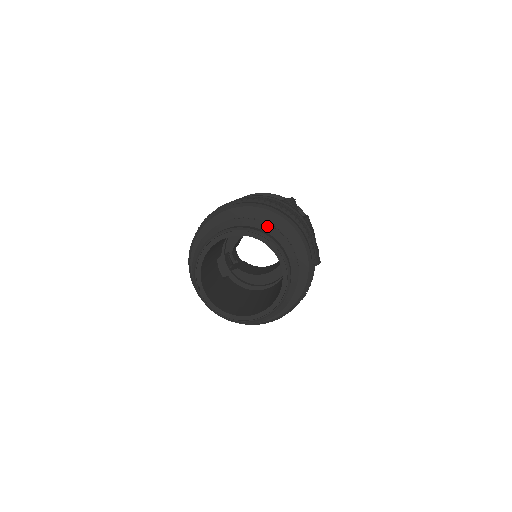
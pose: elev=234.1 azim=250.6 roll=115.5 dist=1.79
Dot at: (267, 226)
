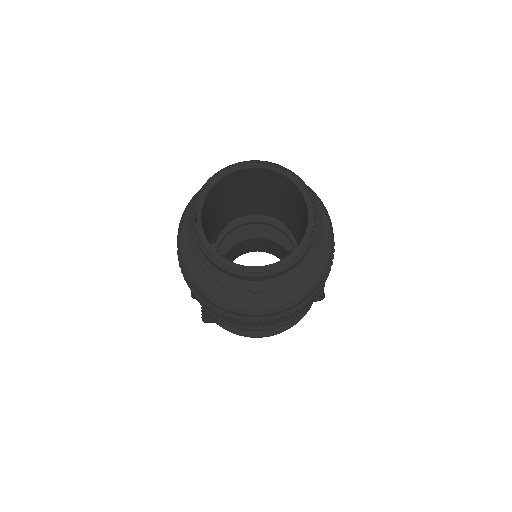
Dot at: occluded
